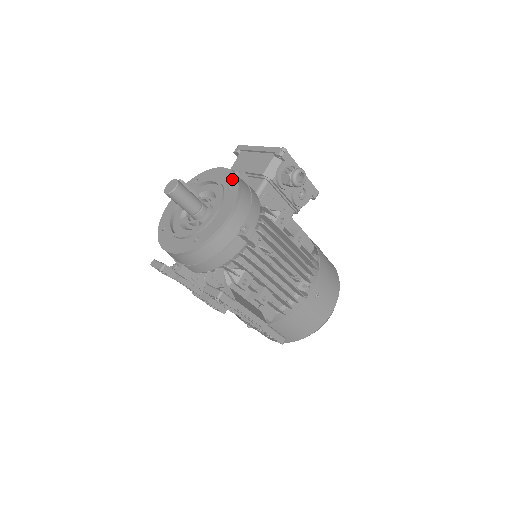
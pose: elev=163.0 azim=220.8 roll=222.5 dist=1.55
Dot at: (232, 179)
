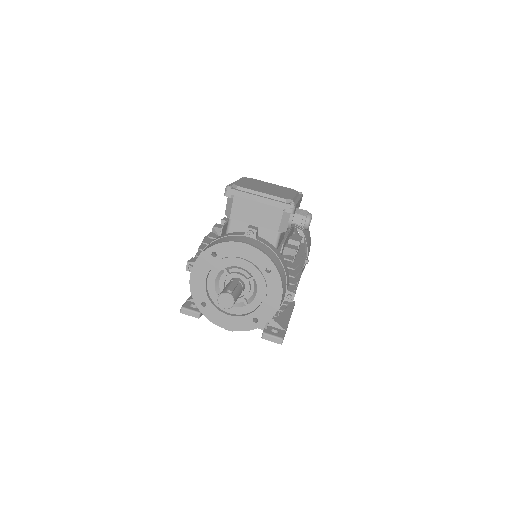
Dot at: (265, 261)
